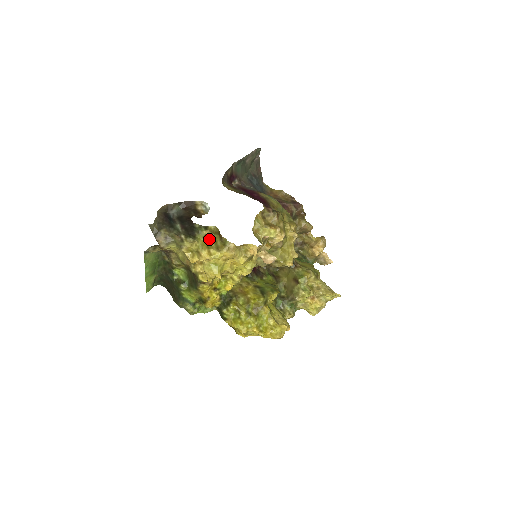
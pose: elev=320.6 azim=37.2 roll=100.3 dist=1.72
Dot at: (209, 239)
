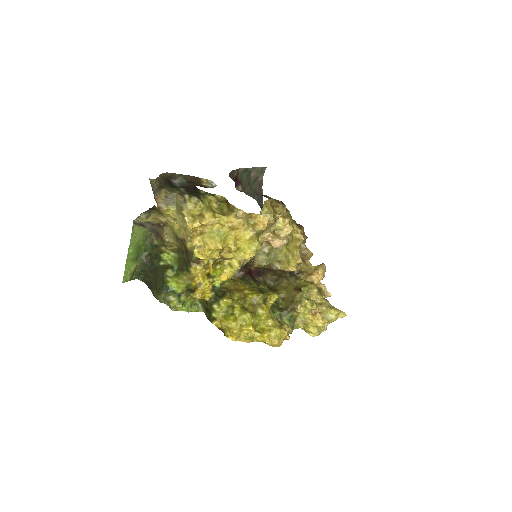
Dot at: (214, 207)
